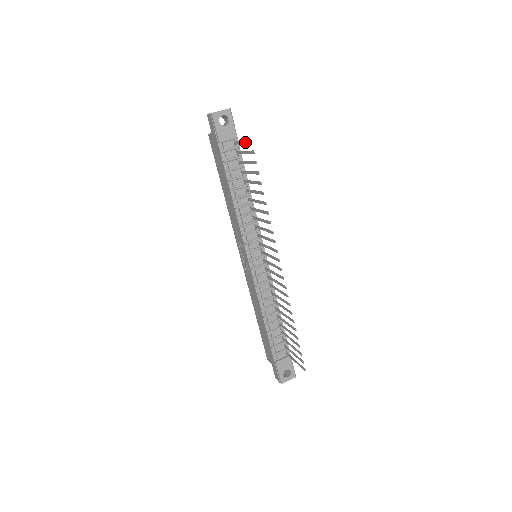
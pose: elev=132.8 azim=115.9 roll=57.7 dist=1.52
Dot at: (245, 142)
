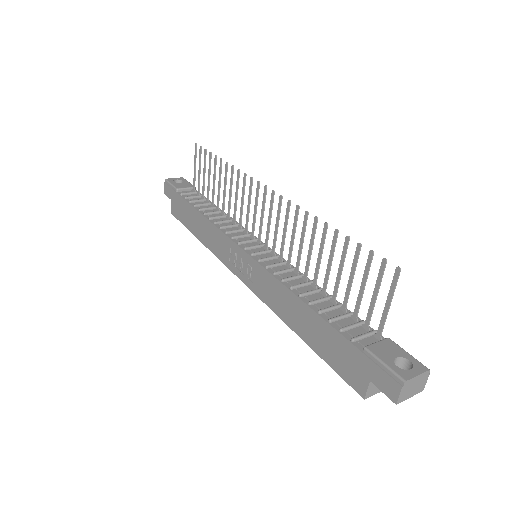
Dot at: (195, 159)
